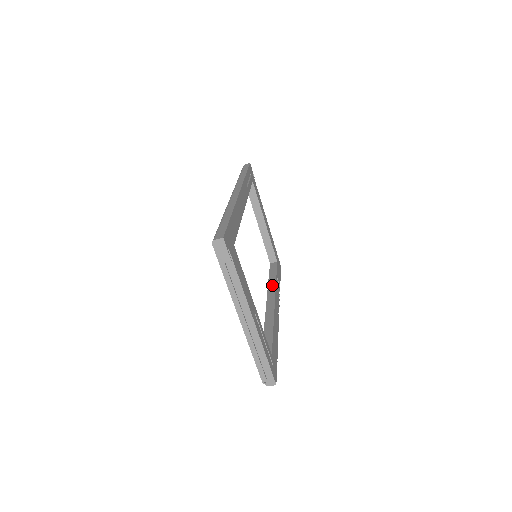
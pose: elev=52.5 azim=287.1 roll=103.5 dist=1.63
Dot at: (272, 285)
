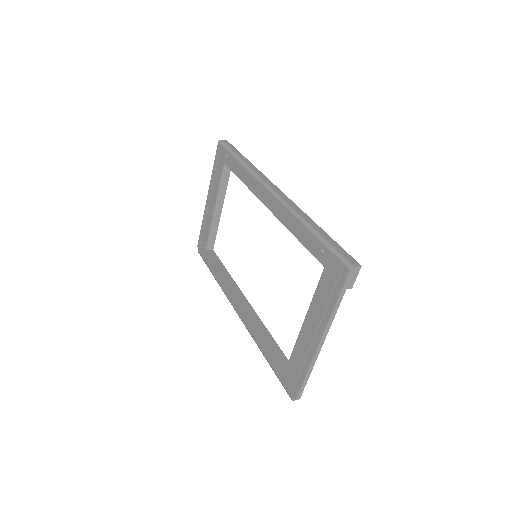
Dot at: (231, 280)
